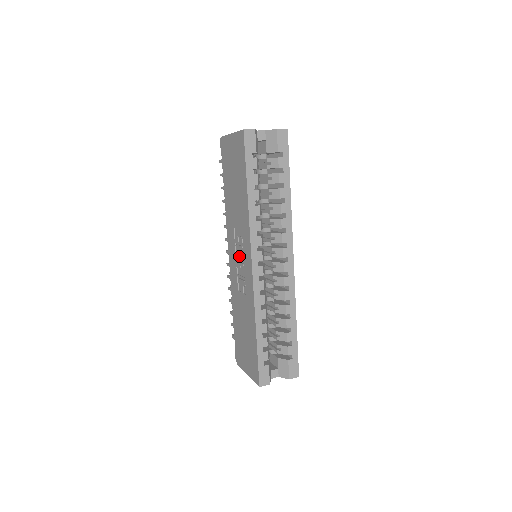
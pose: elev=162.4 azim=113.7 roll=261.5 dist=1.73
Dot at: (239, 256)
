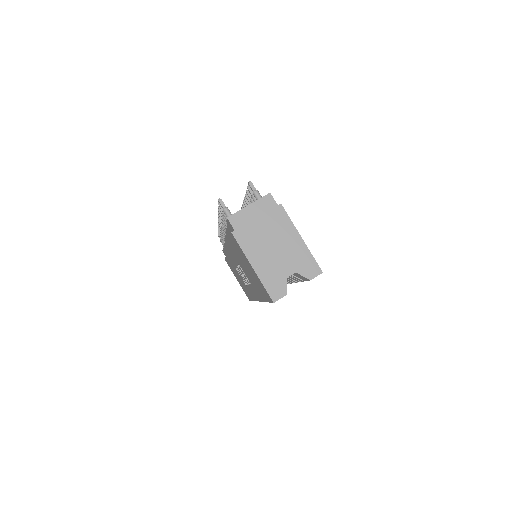
Dot at: occluded
